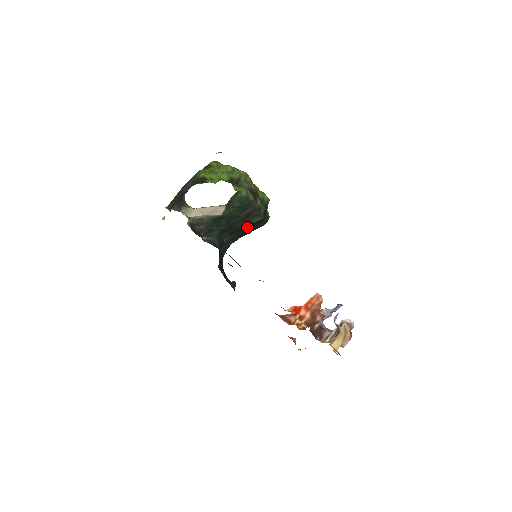
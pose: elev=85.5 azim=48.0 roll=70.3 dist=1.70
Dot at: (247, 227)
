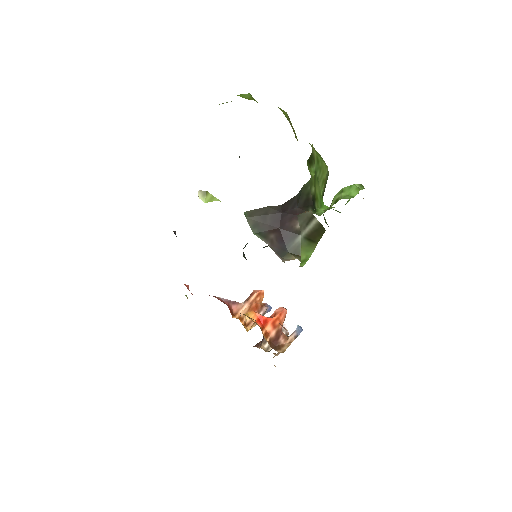
Dot at: occluded
